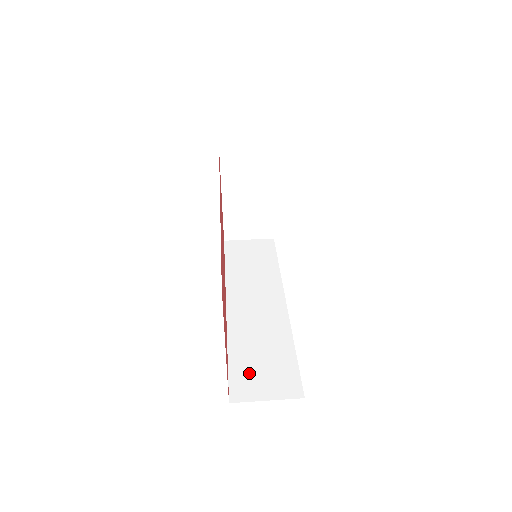
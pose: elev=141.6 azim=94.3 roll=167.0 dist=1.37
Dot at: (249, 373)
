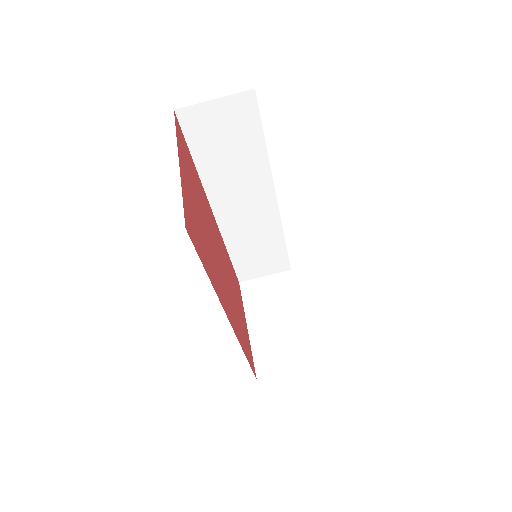
Dot at: (250, 265)
